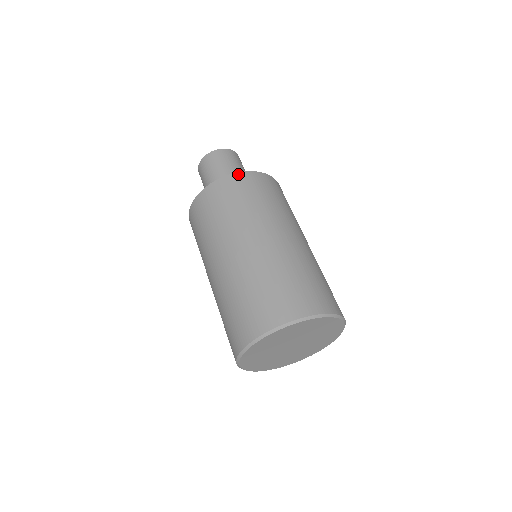
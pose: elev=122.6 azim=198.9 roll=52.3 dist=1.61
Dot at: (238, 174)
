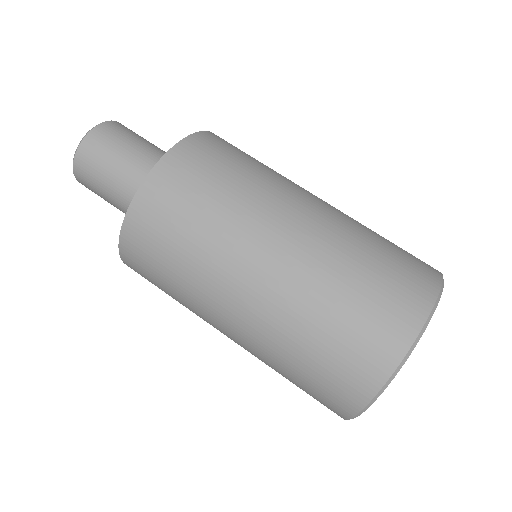
Dot at: (153, 173)
